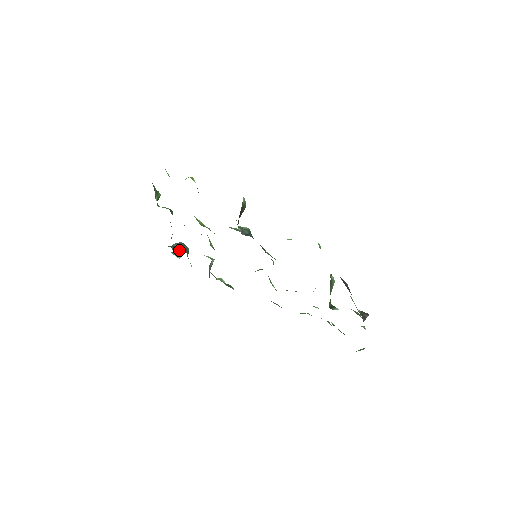
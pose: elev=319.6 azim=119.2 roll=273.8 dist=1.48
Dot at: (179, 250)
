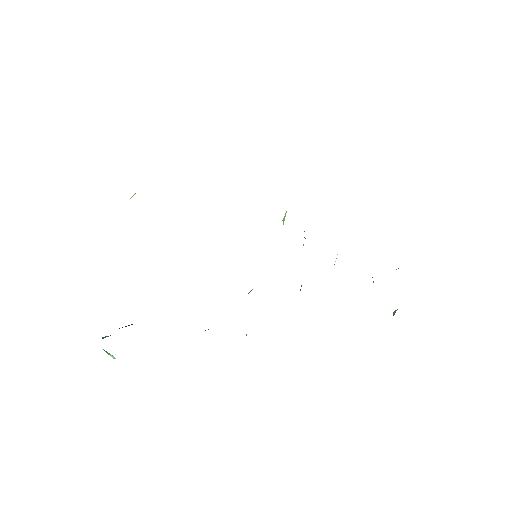
Dot at: (128, 325)
